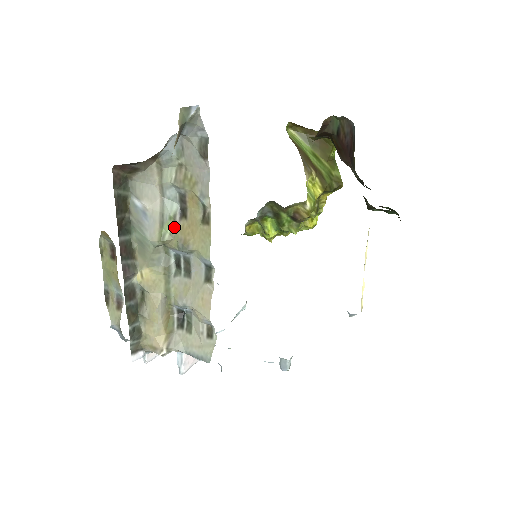
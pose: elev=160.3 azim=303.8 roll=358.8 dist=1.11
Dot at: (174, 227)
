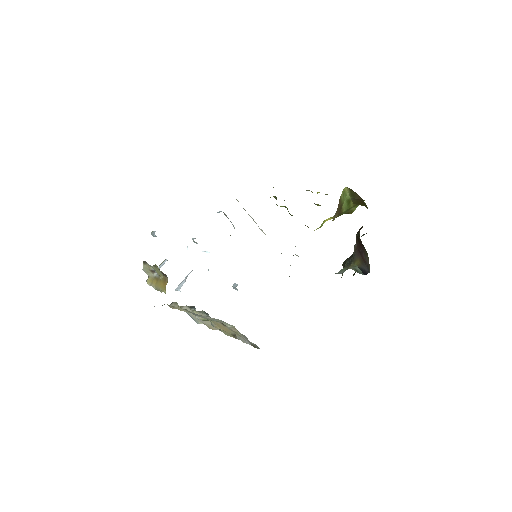
Dot at: (214, 321)
